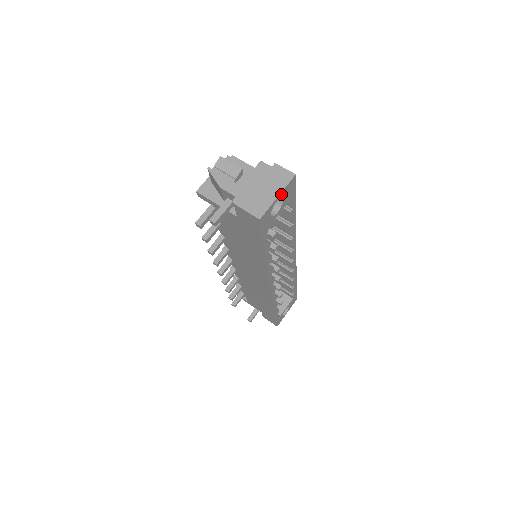
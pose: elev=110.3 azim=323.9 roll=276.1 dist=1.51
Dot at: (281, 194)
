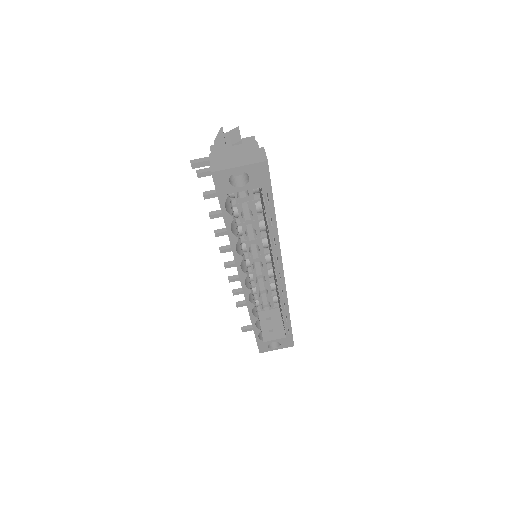
Dot at: (245, 168)
